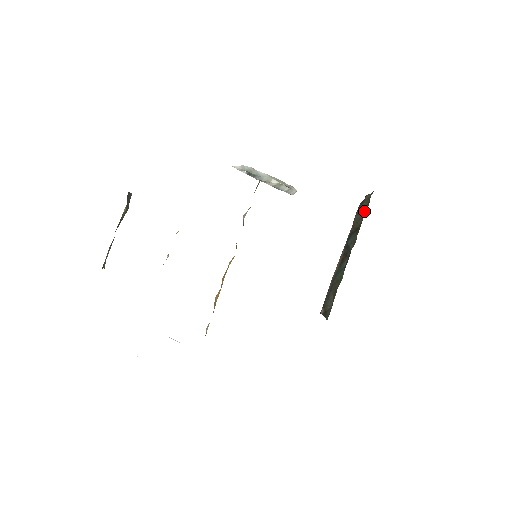
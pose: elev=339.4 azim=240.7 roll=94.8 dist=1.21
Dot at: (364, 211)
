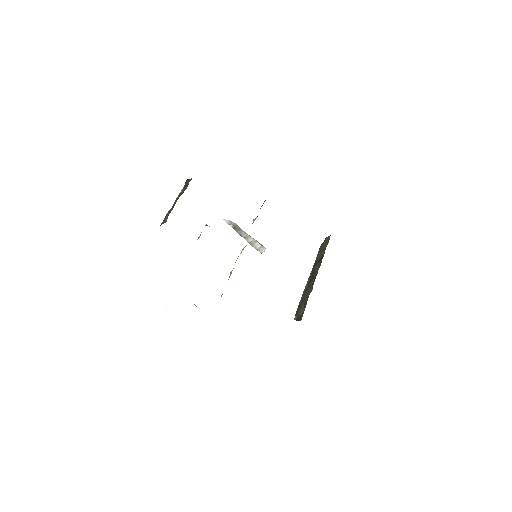
Dot at: (325, 247)
